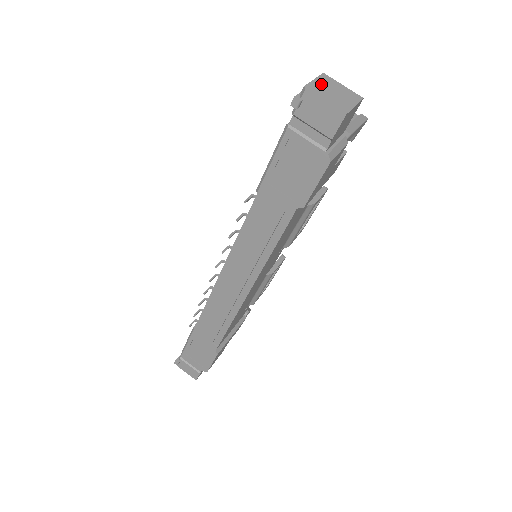
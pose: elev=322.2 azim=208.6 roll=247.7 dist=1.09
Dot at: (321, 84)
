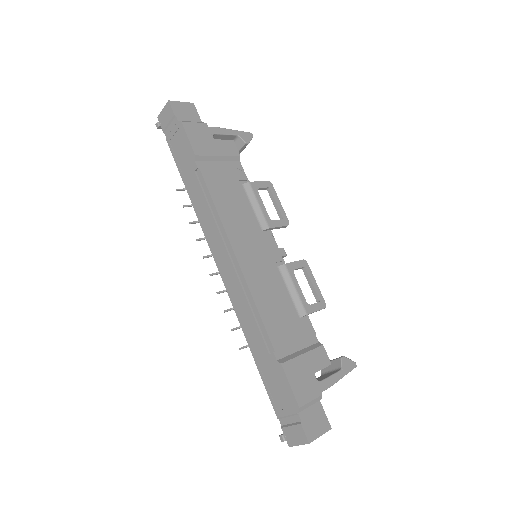
Dot at: occluded
